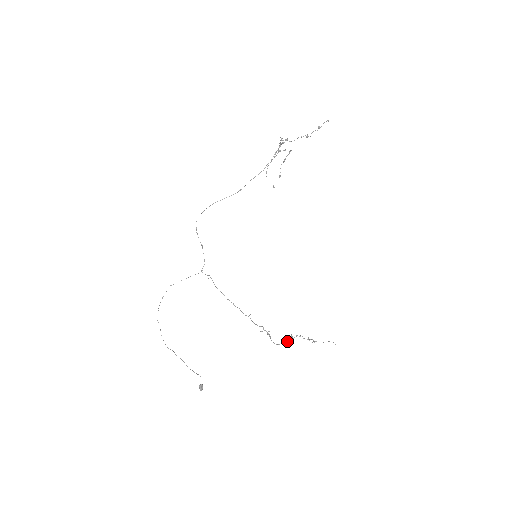
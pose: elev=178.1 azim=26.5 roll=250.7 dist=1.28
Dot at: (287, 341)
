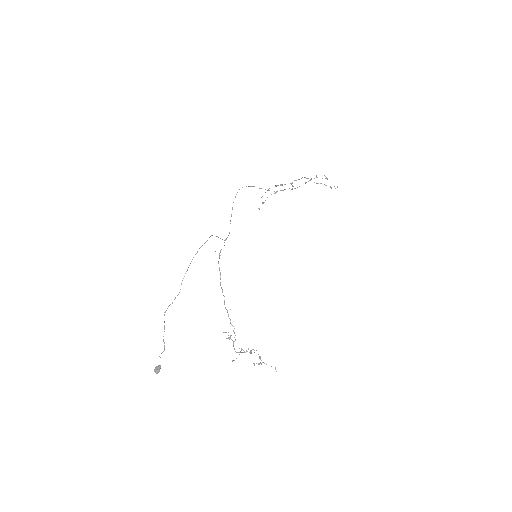
Dot at: occluded
